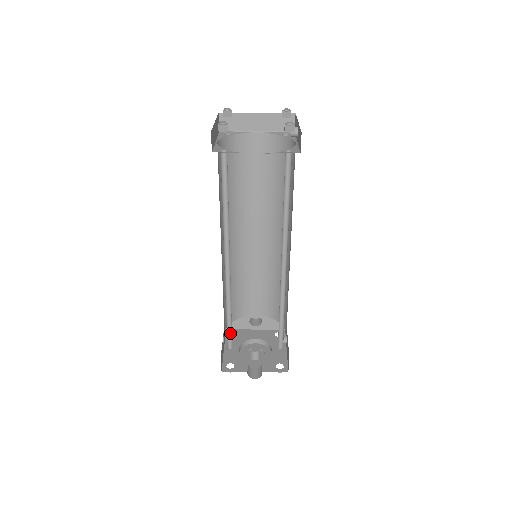
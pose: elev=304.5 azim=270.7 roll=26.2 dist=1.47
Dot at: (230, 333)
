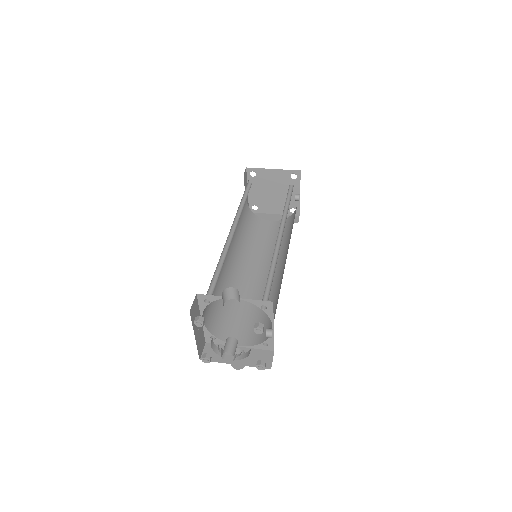
Dot at: (213, 288)
